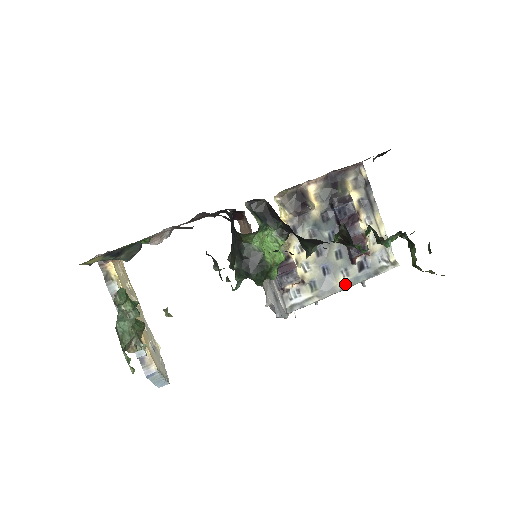
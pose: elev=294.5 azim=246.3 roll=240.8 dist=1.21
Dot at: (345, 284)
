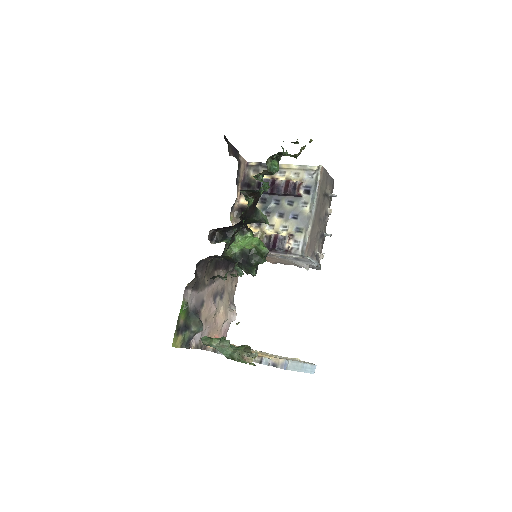
Dot at: (311, 208)
